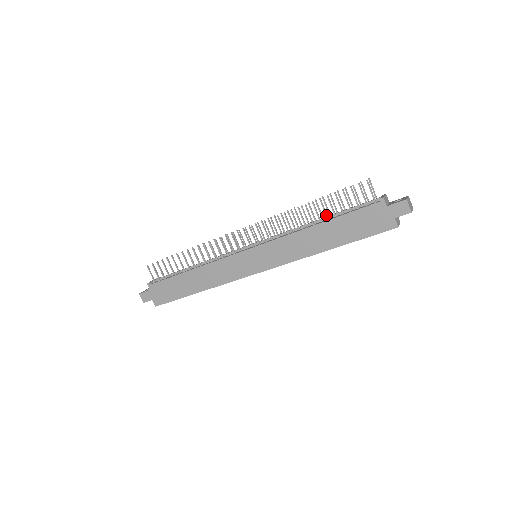
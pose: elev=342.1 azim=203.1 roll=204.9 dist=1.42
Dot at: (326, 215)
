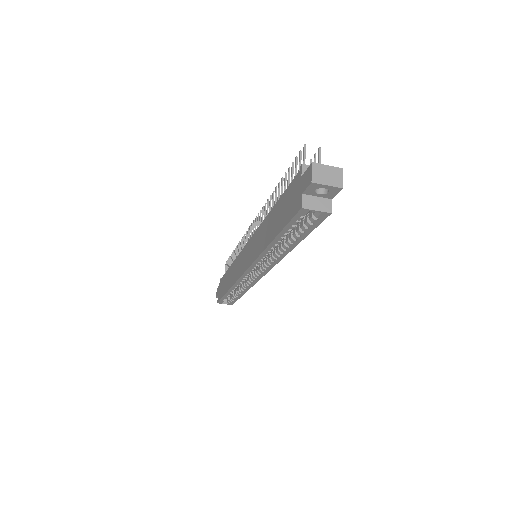
Dot at: occluded
